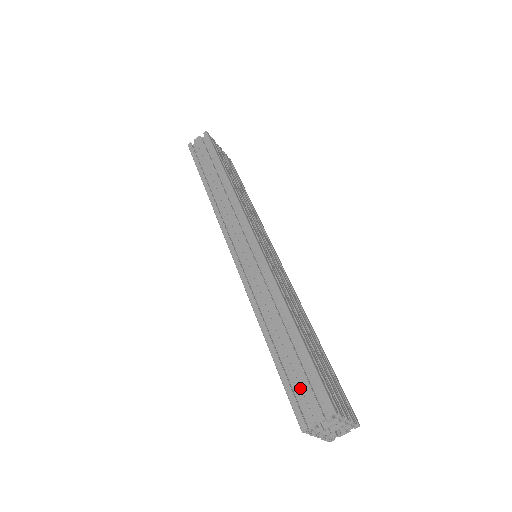
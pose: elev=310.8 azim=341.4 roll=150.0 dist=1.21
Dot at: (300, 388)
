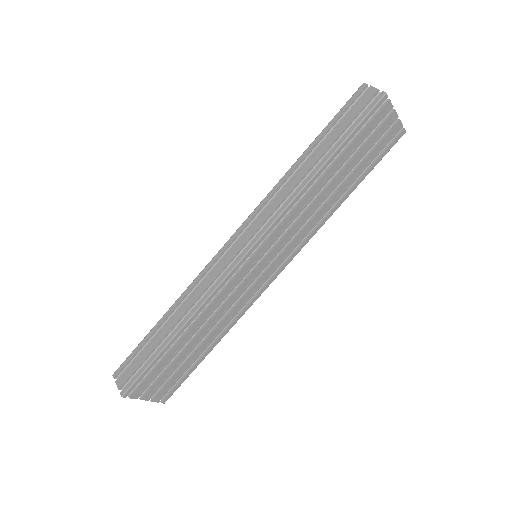
Dot at: (134, 363)
